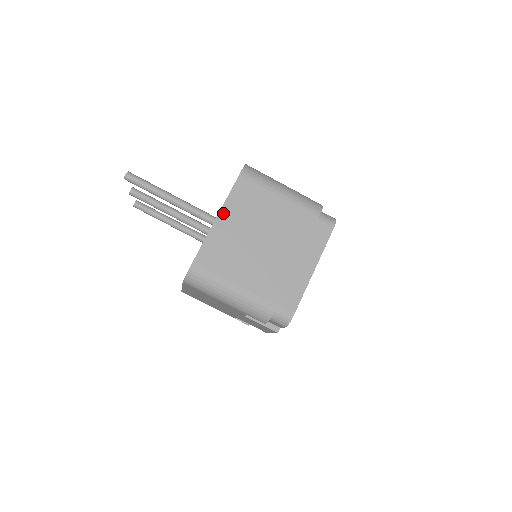
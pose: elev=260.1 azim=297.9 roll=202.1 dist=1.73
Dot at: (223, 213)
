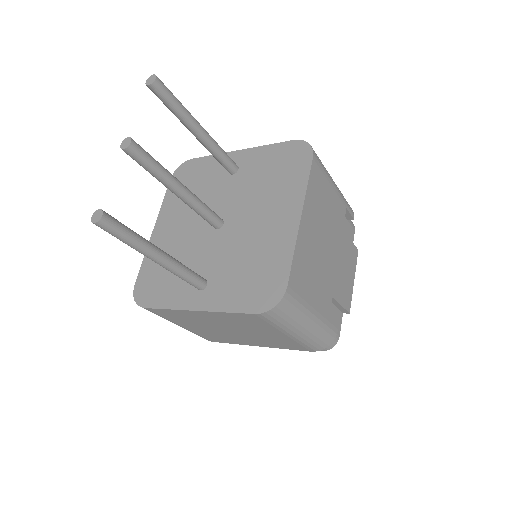
Dot at: (205, 313)
